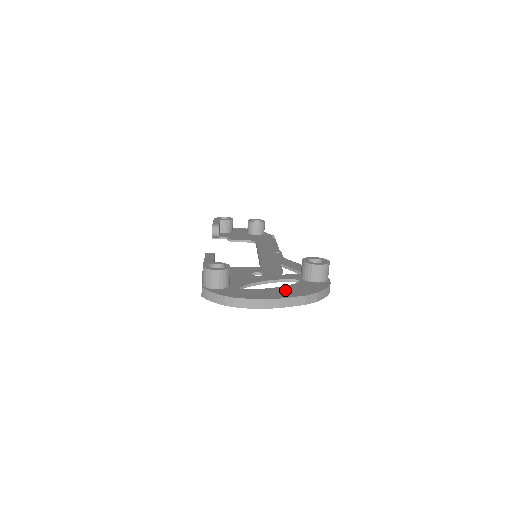
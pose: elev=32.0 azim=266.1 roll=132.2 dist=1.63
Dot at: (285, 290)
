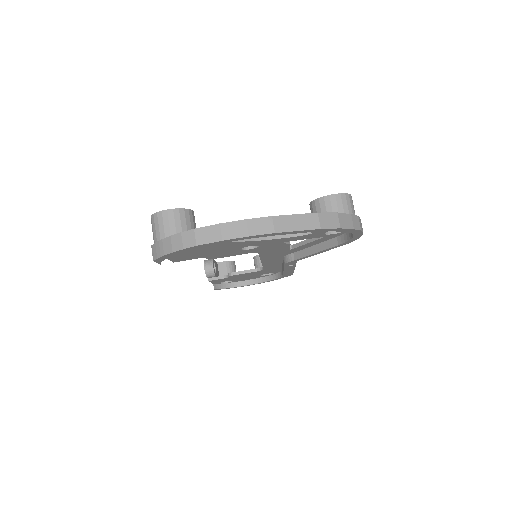
Dot at: occluded
